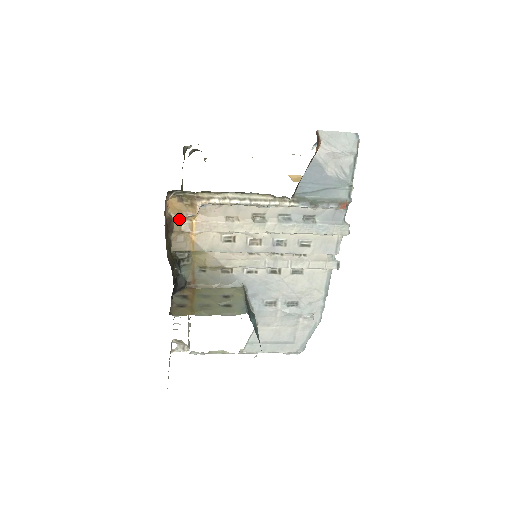
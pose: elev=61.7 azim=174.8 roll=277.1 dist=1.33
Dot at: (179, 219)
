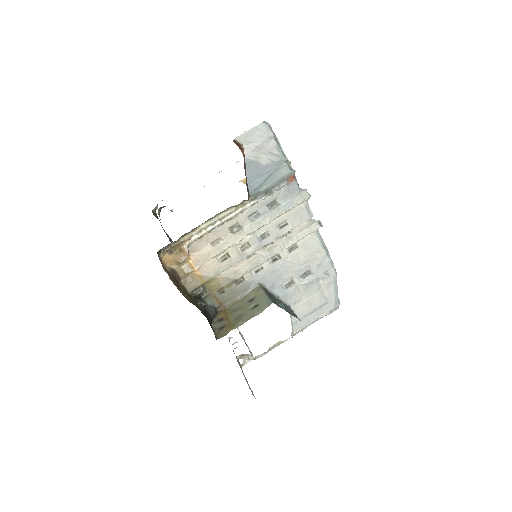
Dot at: (179, 267)
